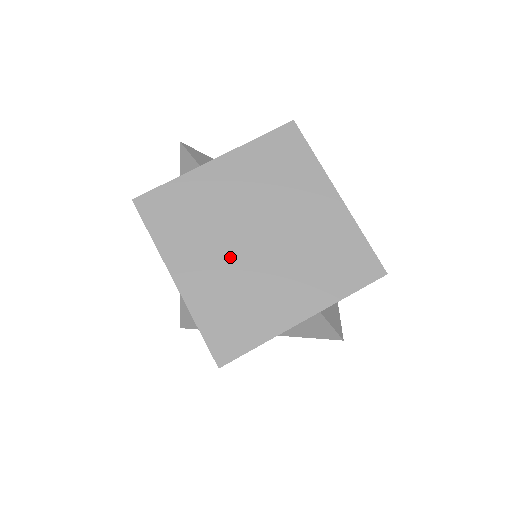
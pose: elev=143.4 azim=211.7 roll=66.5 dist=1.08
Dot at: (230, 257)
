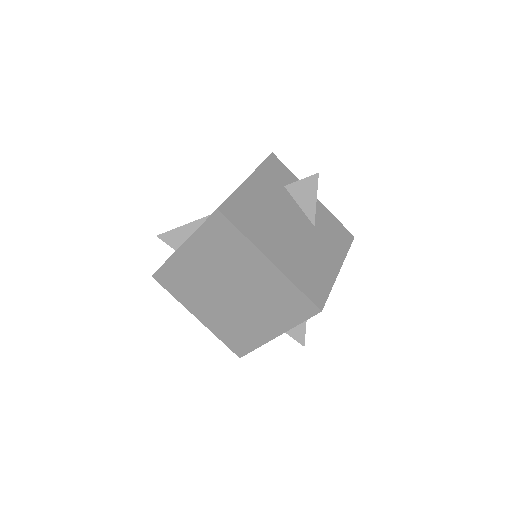
Dot at: (219, 305)
